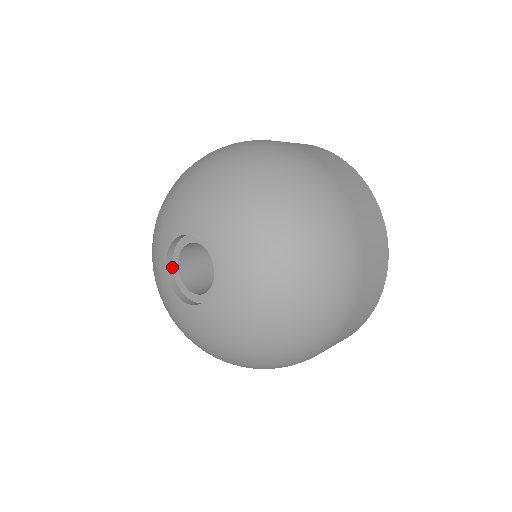
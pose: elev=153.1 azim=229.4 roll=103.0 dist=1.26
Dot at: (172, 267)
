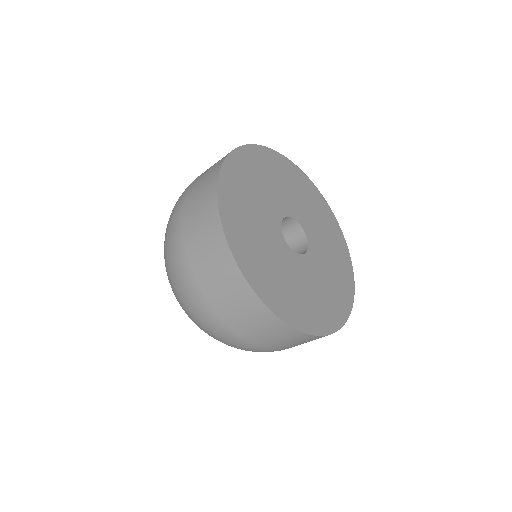
Dot at: occluded
